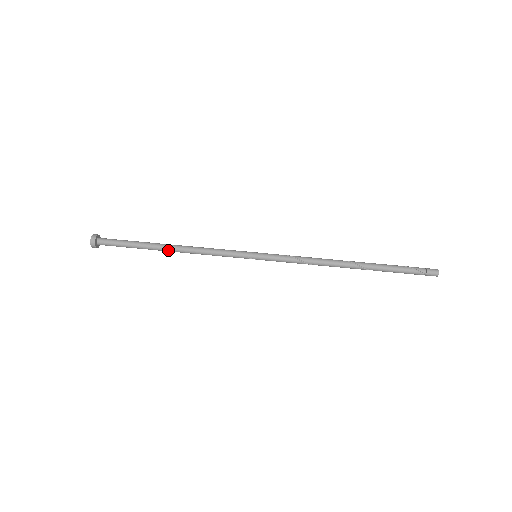
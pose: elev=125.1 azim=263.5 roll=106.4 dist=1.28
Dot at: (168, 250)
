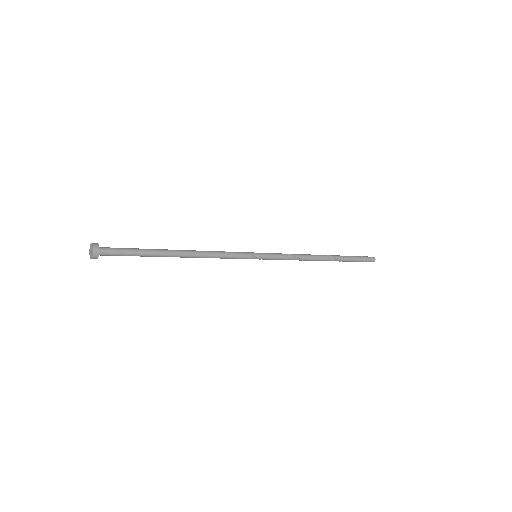
Dot at: (179, 254)
